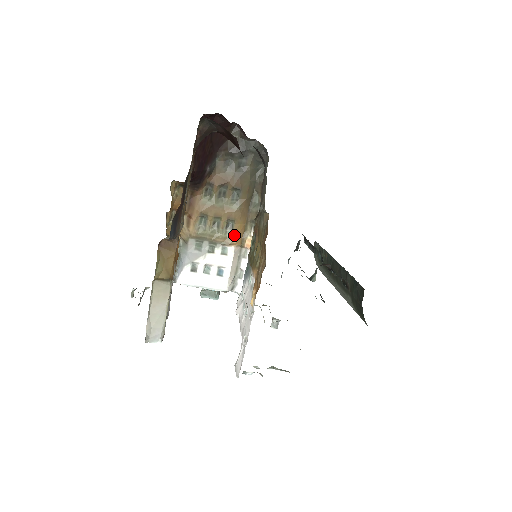
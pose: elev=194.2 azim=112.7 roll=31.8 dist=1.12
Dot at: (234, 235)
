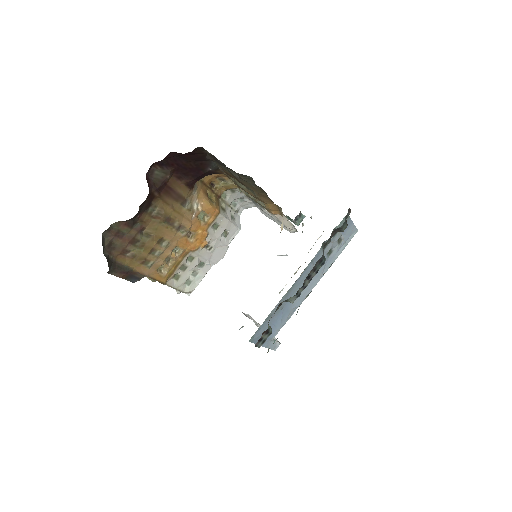
Dot at: (268, 209)
